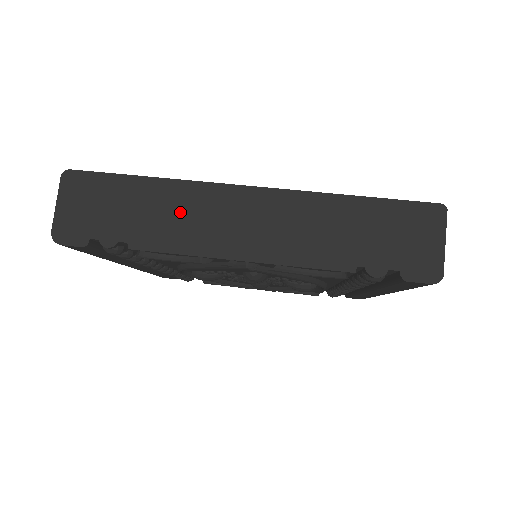
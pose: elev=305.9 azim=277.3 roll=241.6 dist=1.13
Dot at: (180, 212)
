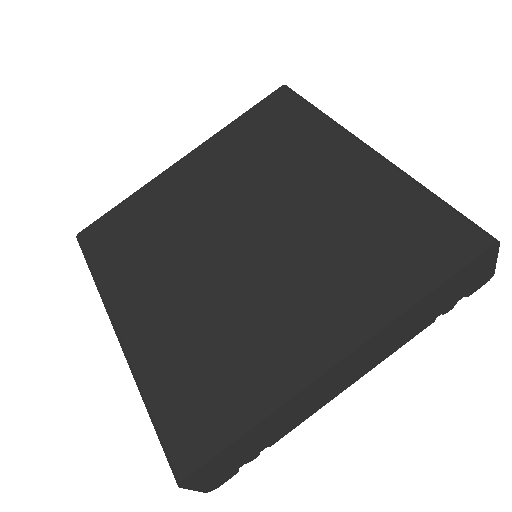
Dot at: (295, 411)
